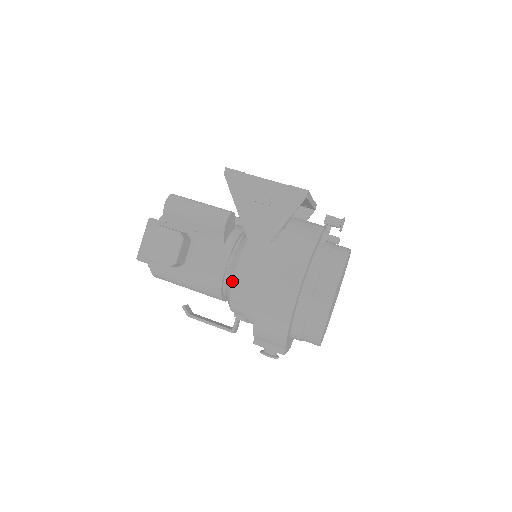
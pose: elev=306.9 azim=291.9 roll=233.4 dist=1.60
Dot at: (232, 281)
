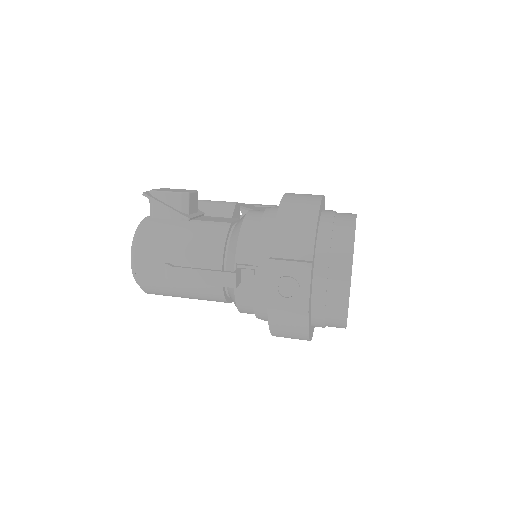
Dot at: (246, 214)
